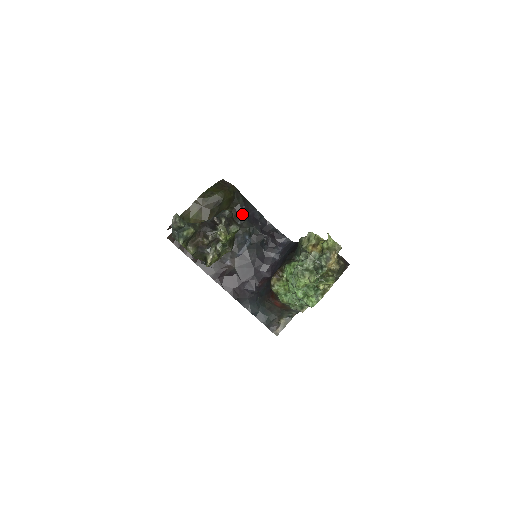
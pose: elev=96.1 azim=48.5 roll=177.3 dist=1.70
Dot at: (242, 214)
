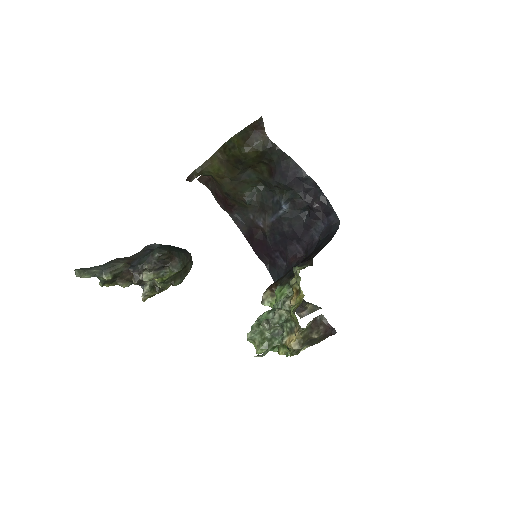
Dot at: (277, 174)
